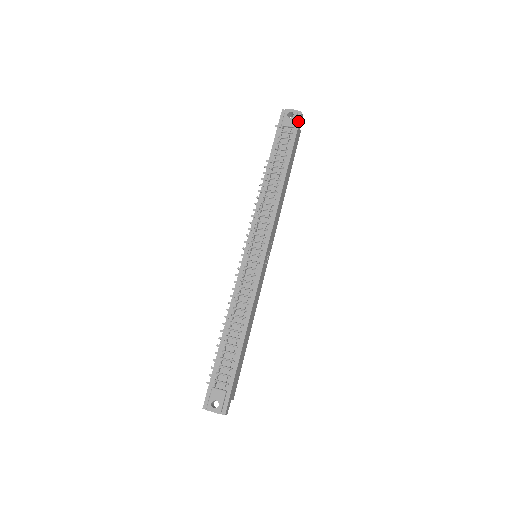
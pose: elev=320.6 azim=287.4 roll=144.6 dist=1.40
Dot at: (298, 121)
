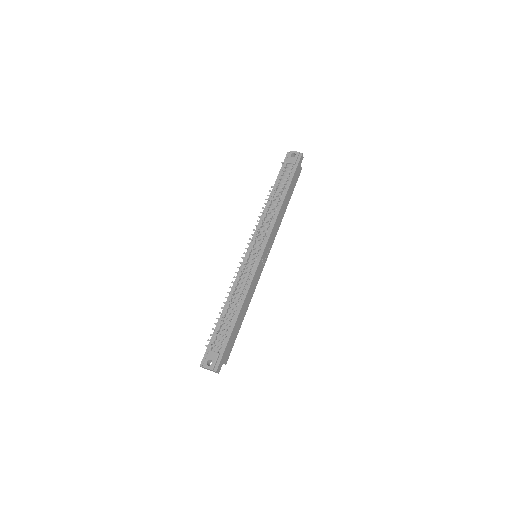
Dot at: (299, 160)
